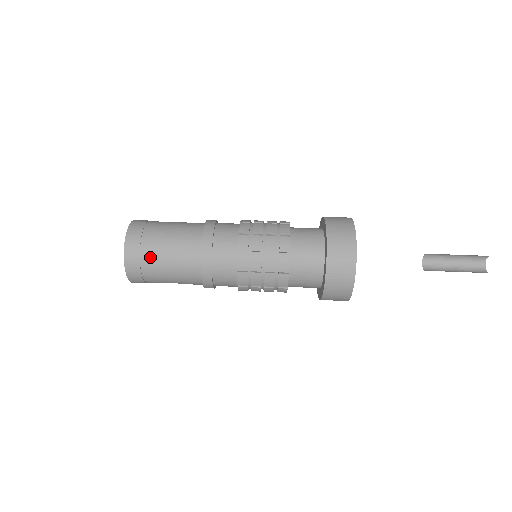
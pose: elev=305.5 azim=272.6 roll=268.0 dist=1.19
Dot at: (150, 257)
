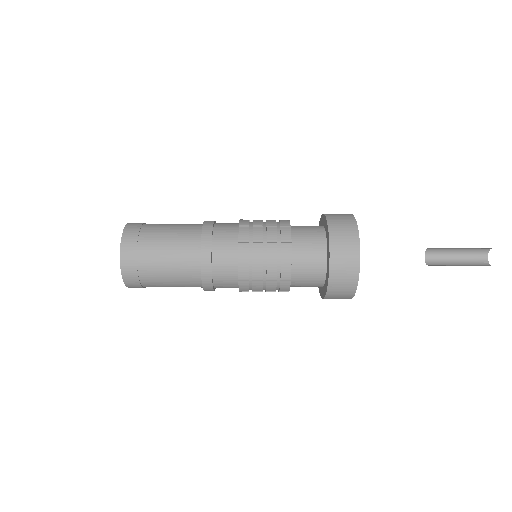
Dot at: (148, 269)
